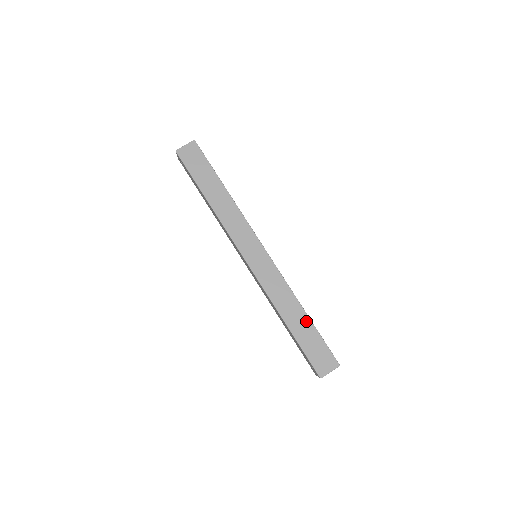
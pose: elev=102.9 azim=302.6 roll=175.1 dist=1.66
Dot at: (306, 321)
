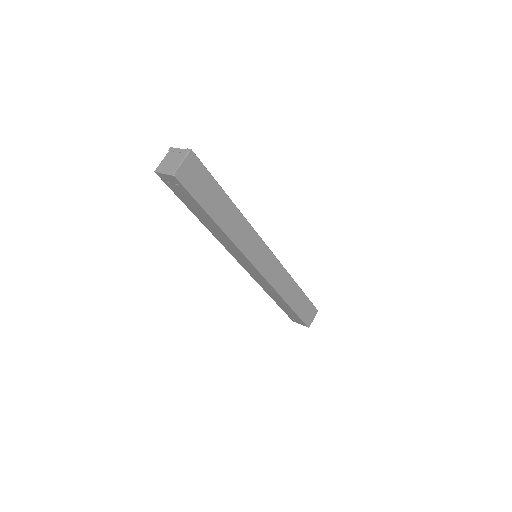
Dot at: (300, 293)
